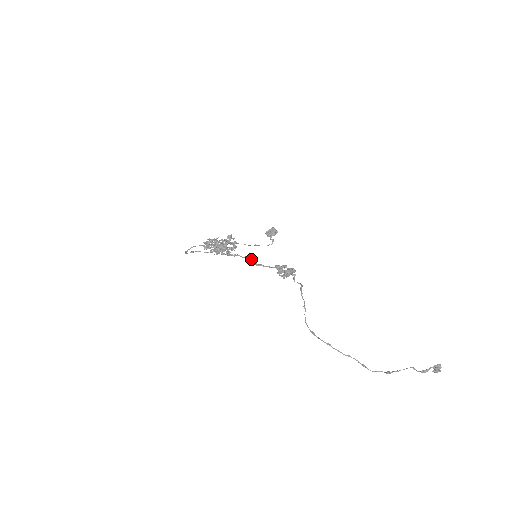
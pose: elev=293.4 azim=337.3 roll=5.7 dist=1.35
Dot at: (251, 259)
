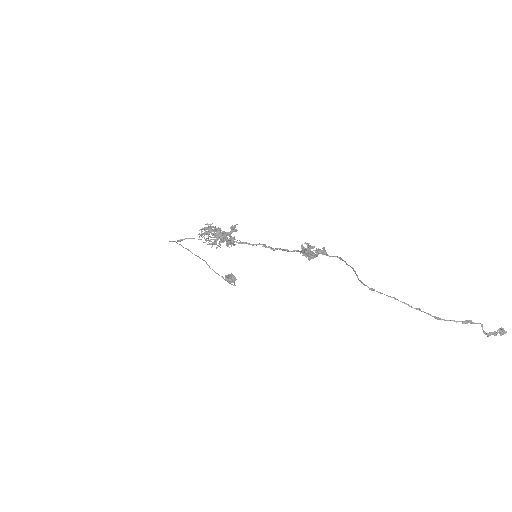
Dot at: (264, 245)
